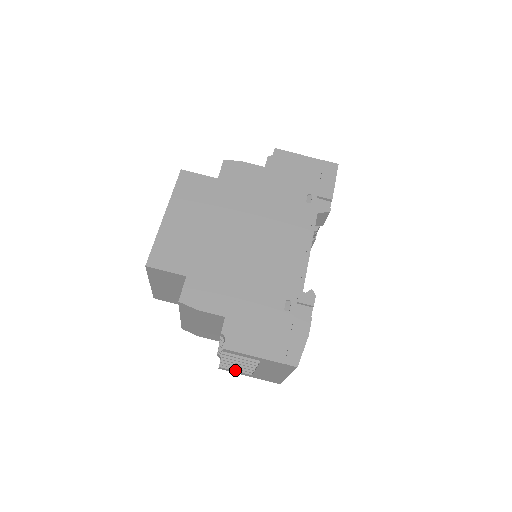
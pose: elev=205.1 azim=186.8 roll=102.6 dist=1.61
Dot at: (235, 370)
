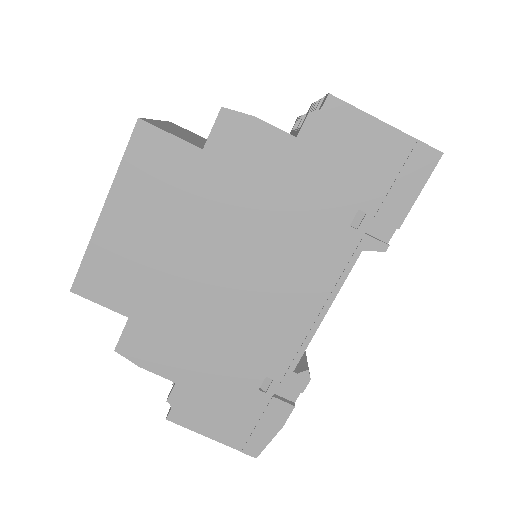
Dot at: occluded
